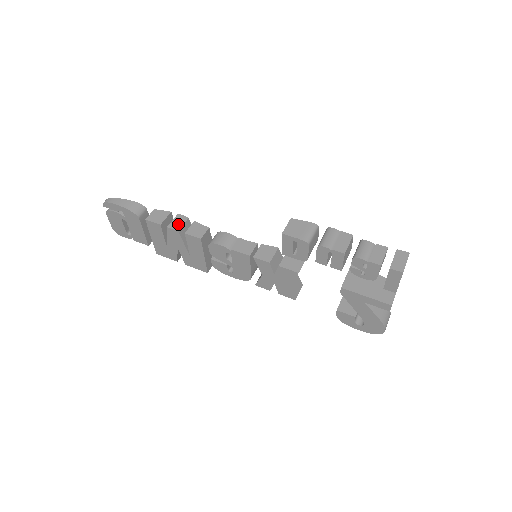
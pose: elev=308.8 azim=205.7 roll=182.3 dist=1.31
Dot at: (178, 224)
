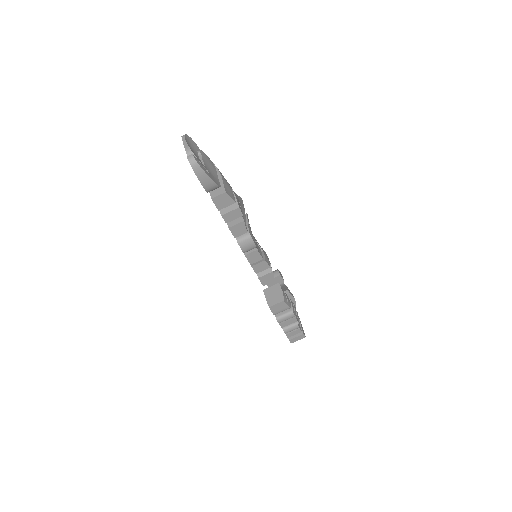
Dot at: (231, 218)
